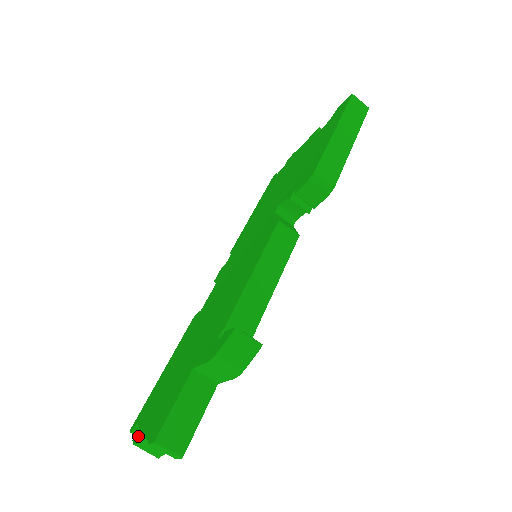
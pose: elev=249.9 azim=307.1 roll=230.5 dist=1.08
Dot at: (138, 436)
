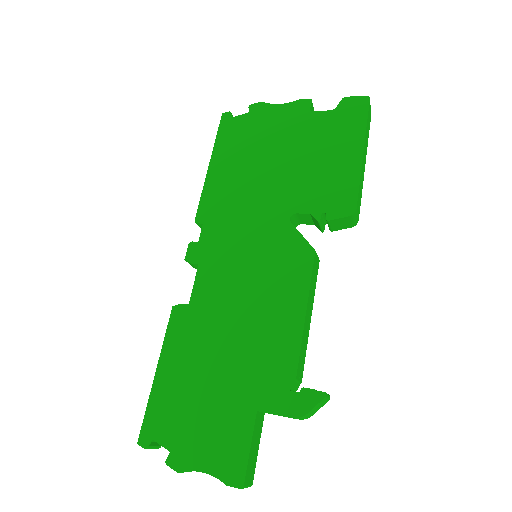
Dot at: (181, 464)
